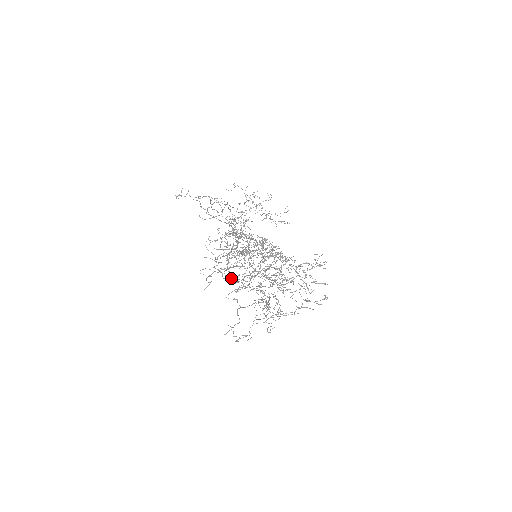
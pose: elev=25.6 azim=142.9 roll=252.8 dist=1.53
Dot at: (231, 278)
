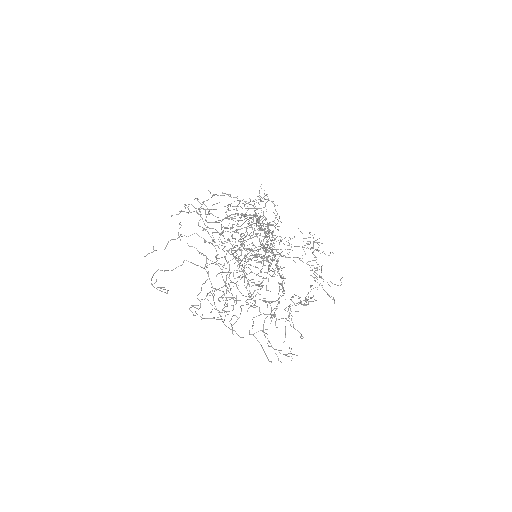
Dot at: occluded
